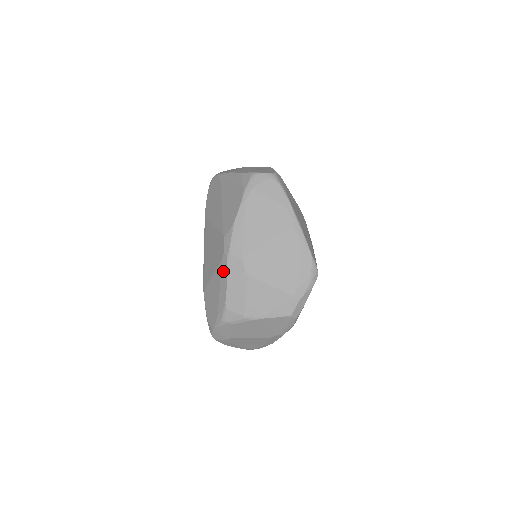
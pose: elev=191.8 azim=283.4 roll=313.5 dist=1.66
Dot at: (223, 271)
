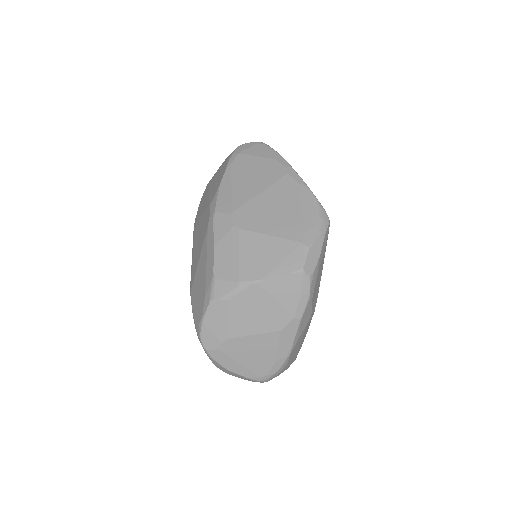
Dot at: (209, 237)
